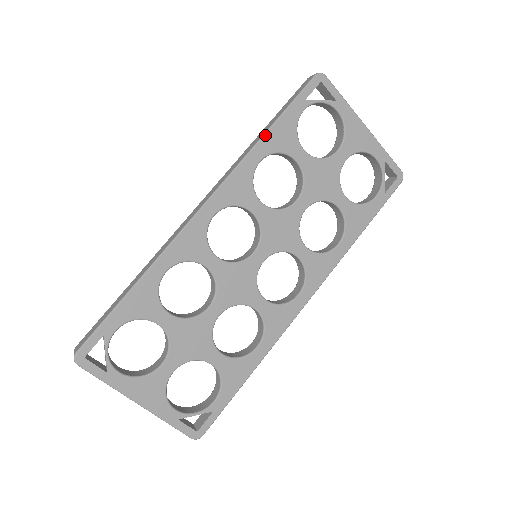
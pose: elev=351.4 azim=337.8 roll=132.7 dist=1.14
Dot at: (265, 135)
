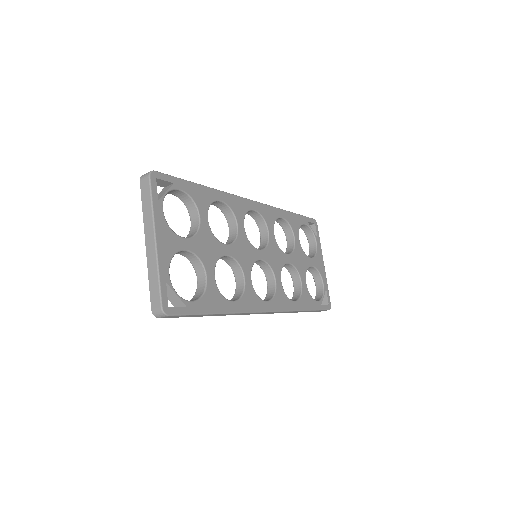
Dot at: (289, 212)
